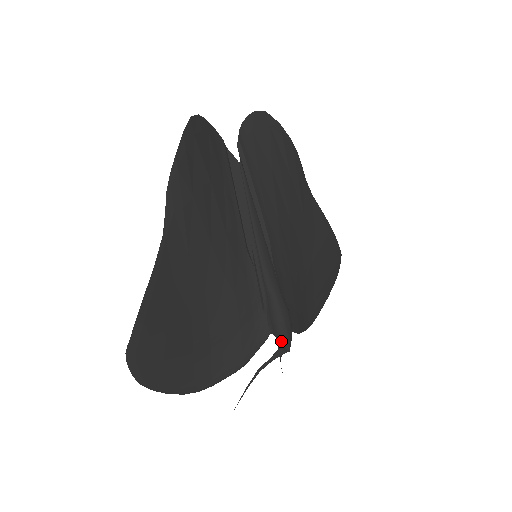
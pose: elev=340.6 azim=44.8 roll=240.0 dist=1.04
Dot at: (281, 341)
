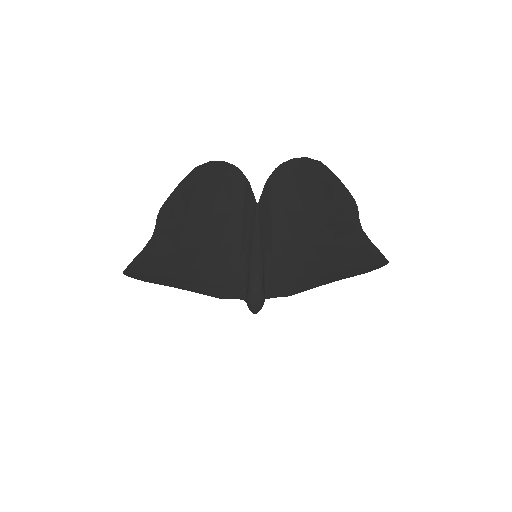
Dot at: (249, 309)
